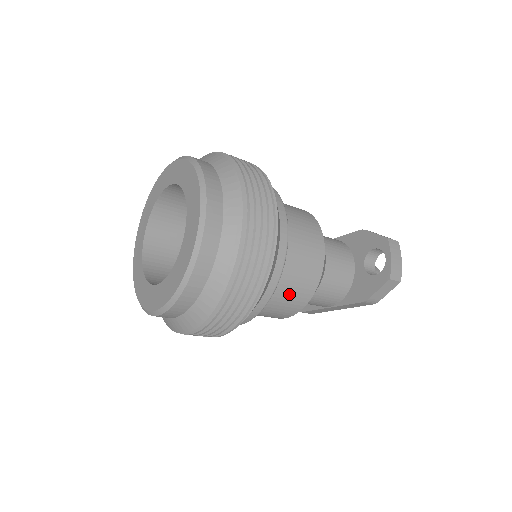
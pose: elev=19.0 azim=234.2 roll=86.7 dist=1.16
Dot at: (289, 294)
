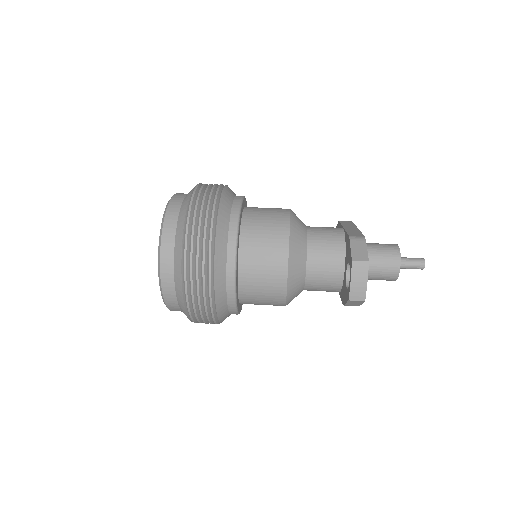
Dot at: (262, 301)
